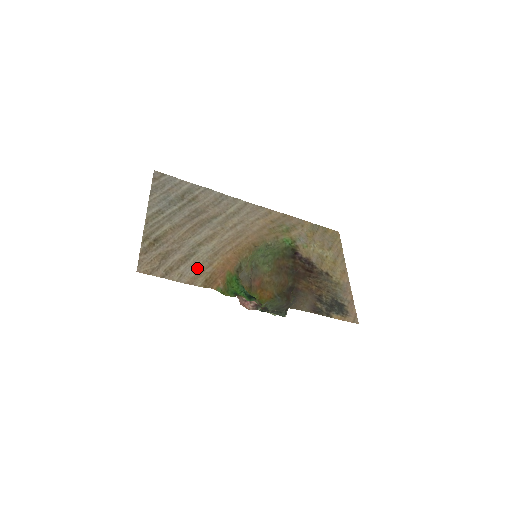
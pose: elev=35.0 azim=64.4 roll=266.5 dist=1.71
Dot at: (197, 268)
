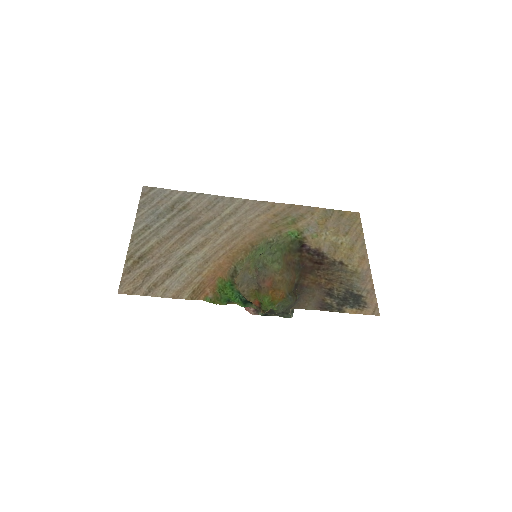
Dot at: (184, 280)
